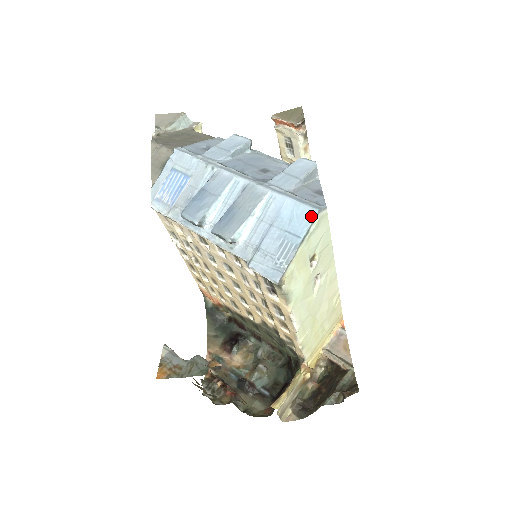
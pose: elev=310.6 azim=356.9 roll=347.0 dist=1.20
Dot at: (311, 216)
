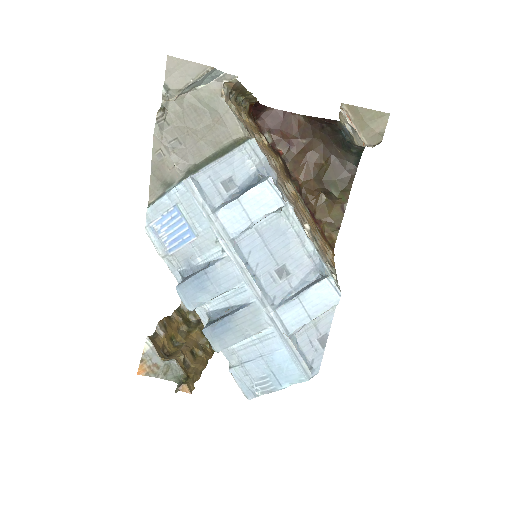
Dot at: (299, 379)
